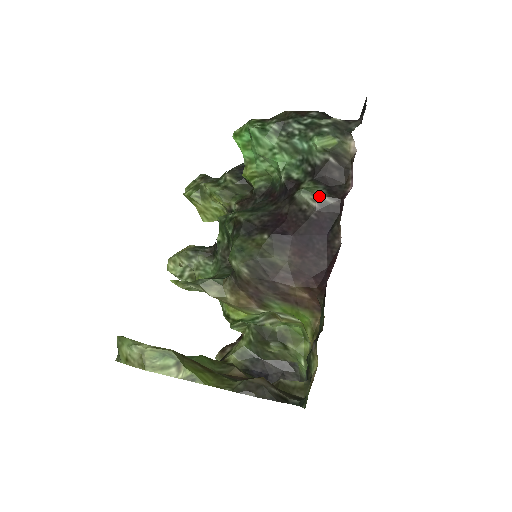
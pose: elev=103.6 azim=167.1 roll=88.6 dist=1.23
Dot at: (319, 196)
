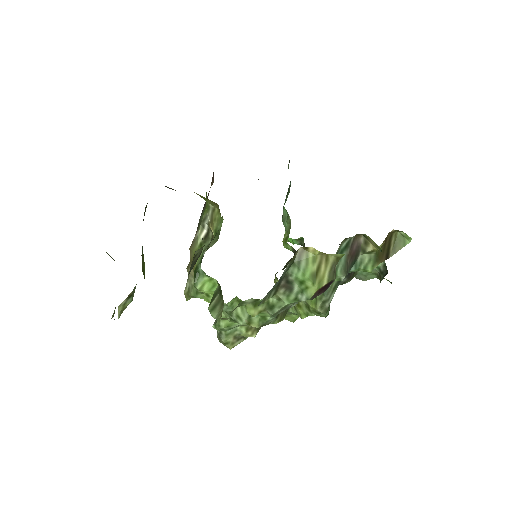
Dot at: occluded
